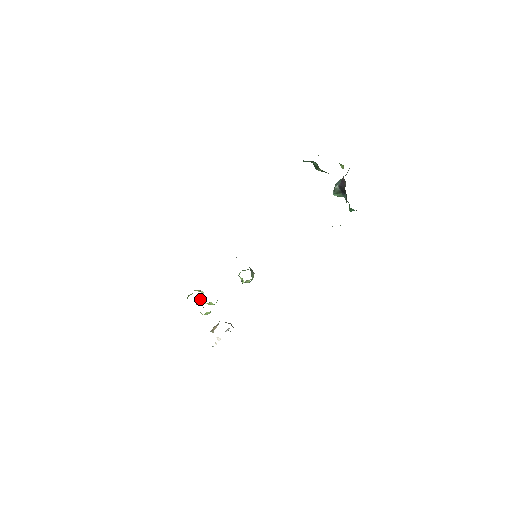
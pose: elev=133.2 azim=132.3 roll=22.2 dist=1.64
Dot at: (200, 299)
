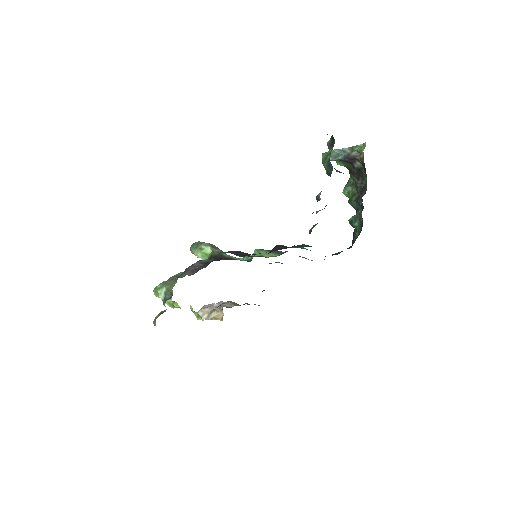
Dot at: (178, 307)
